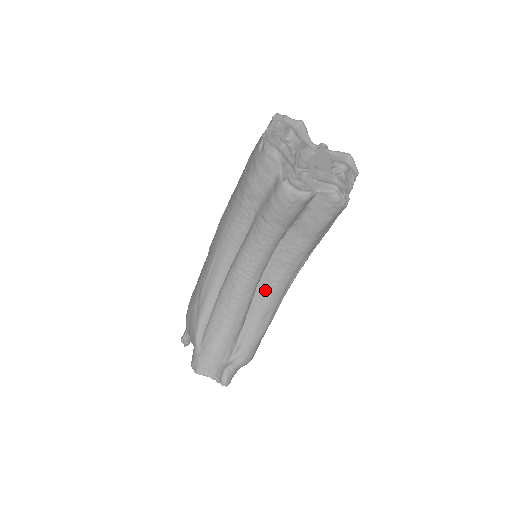
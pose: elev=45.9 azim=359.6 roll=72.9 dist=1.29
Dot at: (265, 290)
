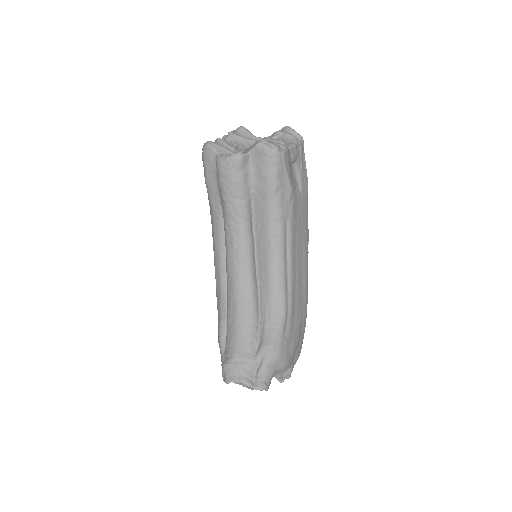
Dot at: (264, 275)
